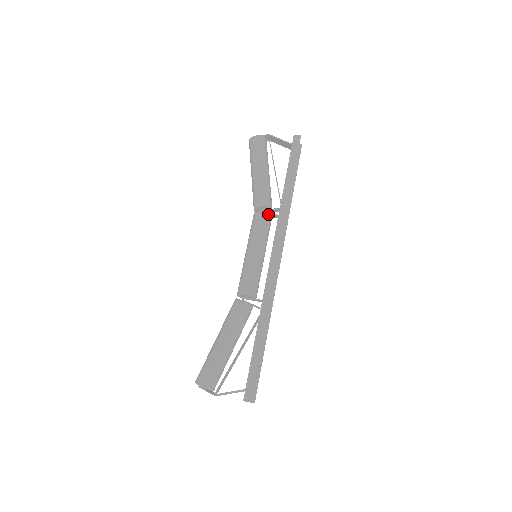
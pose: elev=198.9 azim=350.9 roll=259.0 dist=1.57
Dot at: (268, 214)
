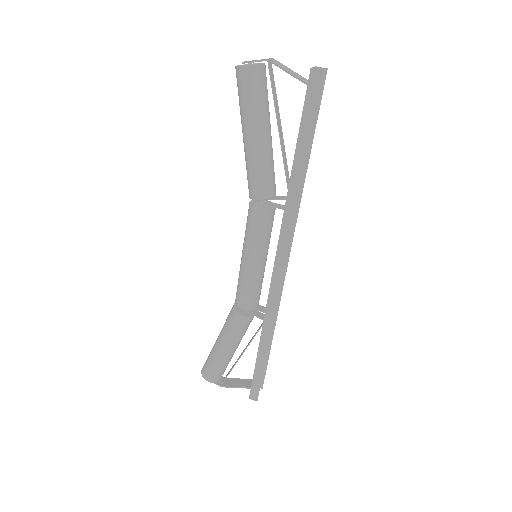
Dot at: (269, 210)
